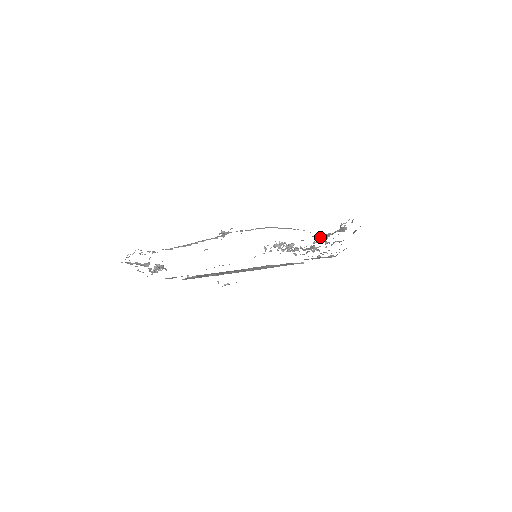
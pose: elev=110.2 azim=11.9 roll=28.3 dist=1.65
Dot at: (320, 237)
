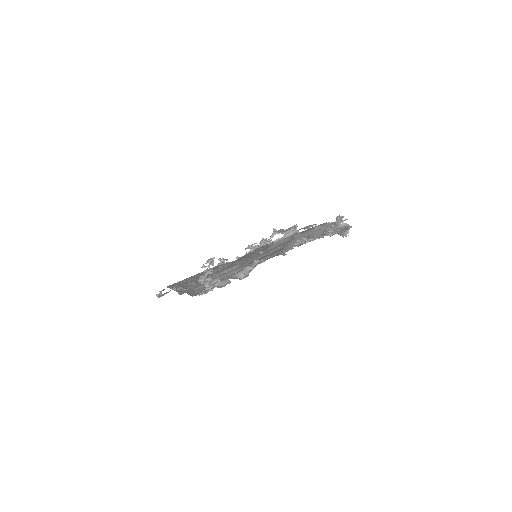
Dot at: (339, 233)
